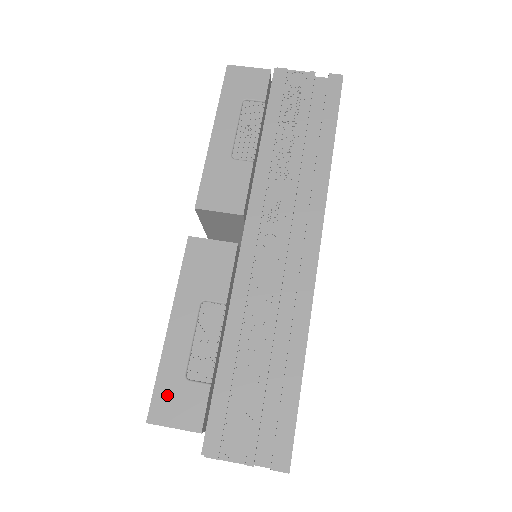
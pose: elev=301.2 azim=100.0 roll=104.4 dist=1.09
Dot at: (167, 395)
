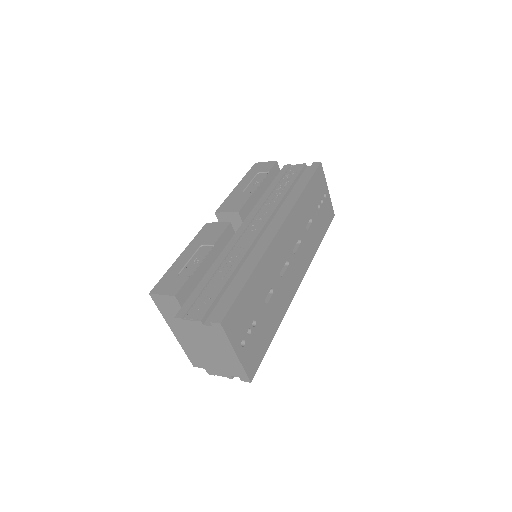
Dot at: (165, 282)
